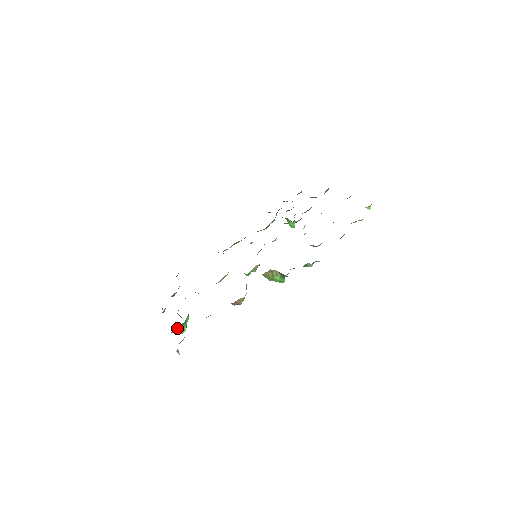
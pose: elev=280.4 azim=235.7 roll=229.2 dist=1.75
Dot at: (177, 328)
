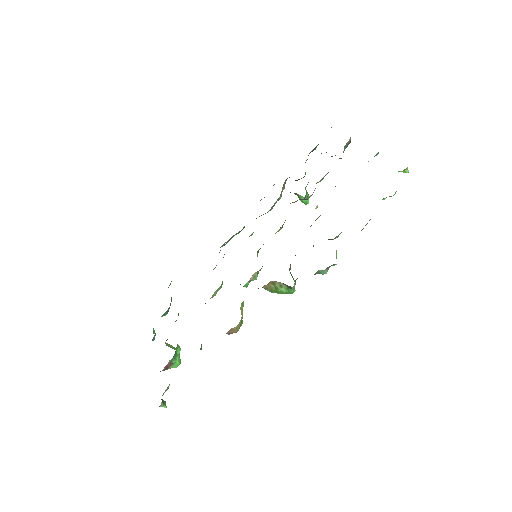
Dot at: (165, 366)
